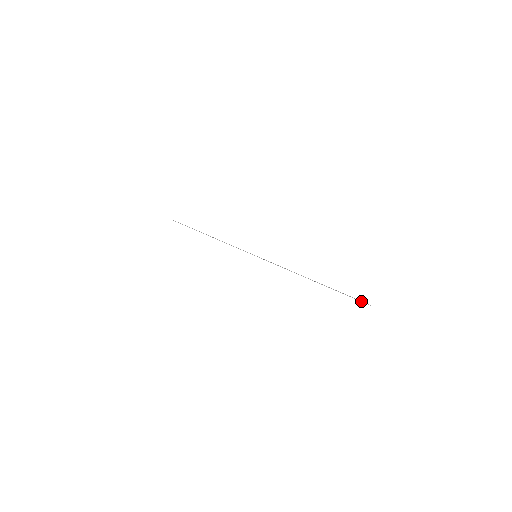
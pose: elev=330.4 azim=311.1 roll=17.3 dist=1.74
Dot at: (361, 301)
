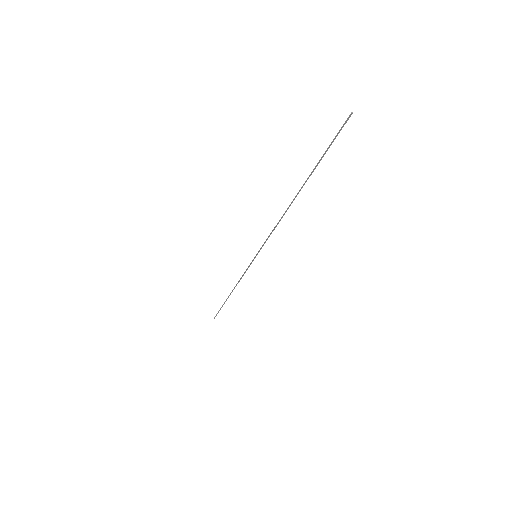
Dot at: occluded
